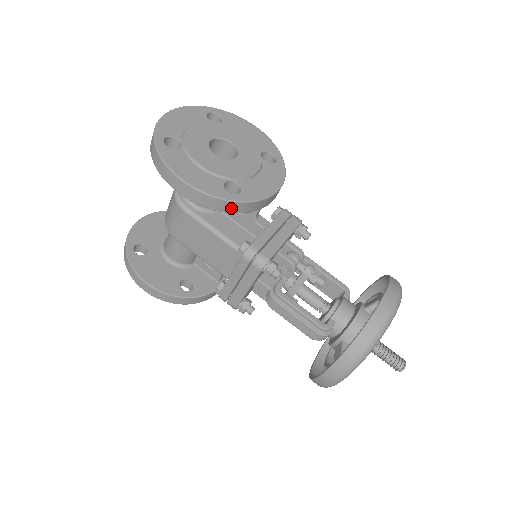
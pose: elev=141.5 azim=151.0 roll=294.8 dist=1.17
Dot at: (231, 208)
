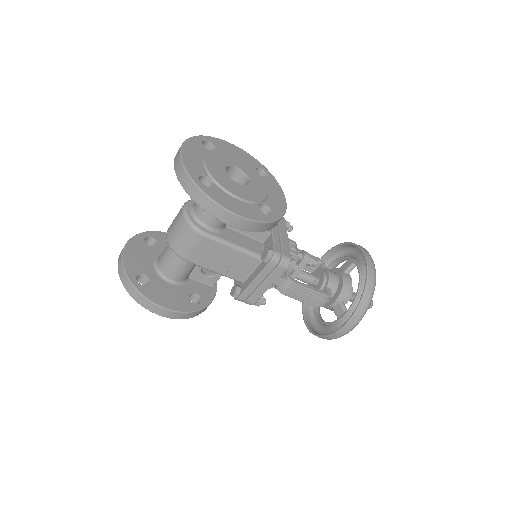
Dot at: (270, 227)
